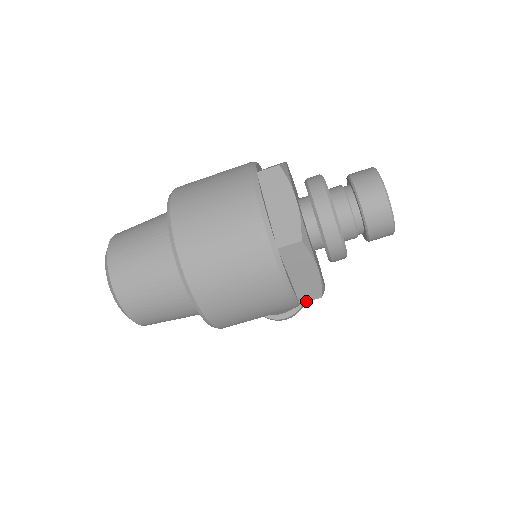
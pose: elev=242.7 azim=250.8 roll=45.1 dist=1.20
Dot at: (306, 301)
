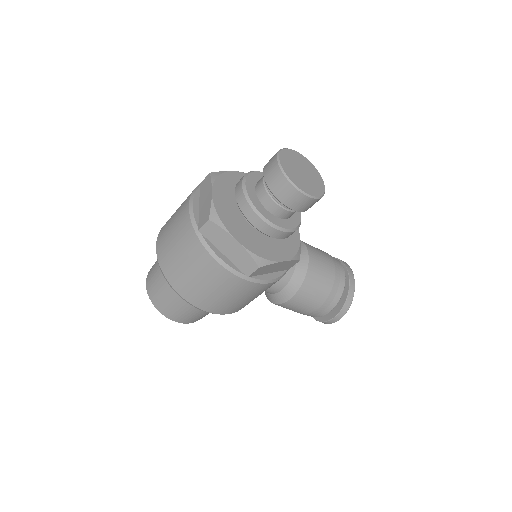
Dot at: (250, 274)
